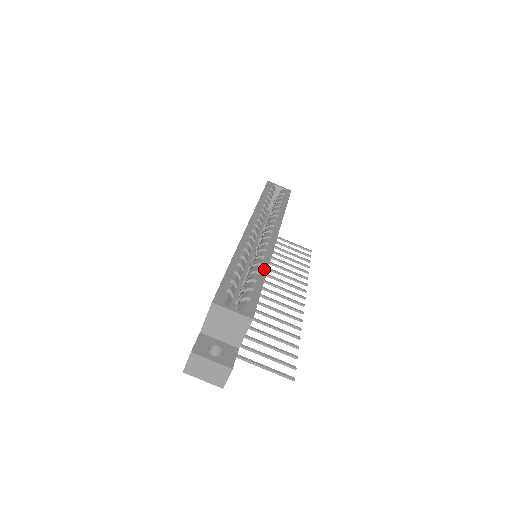
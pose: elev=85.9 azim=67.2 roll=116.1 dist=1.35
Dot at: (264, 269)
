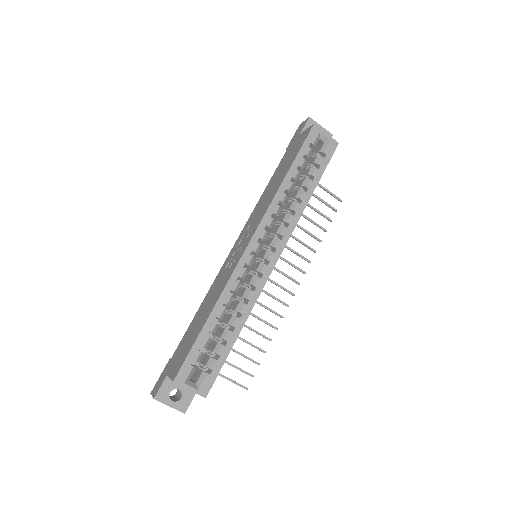
Dot at: (242, 322)
